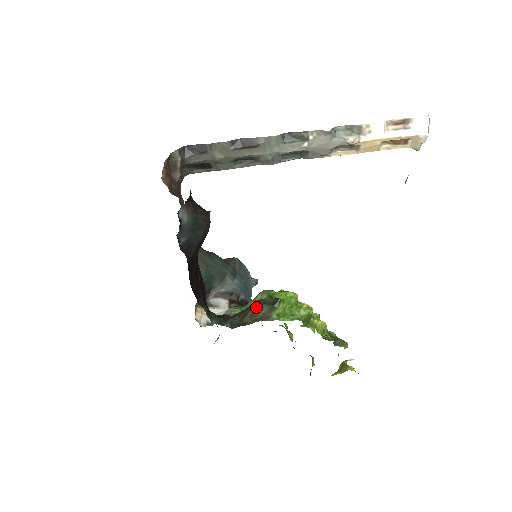
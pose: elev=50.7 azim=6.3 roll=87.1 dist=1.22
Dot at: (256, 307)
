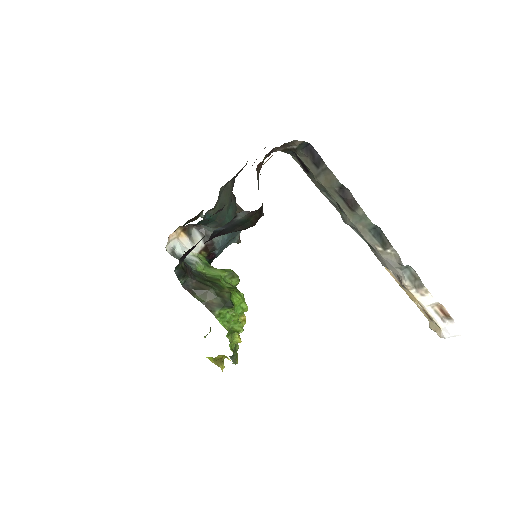
Dot at: (213, 293)
